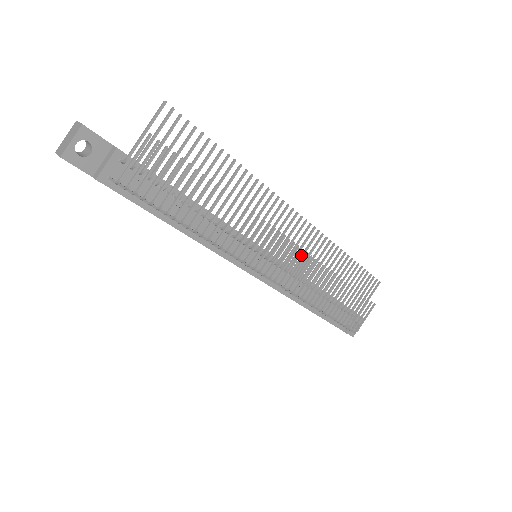
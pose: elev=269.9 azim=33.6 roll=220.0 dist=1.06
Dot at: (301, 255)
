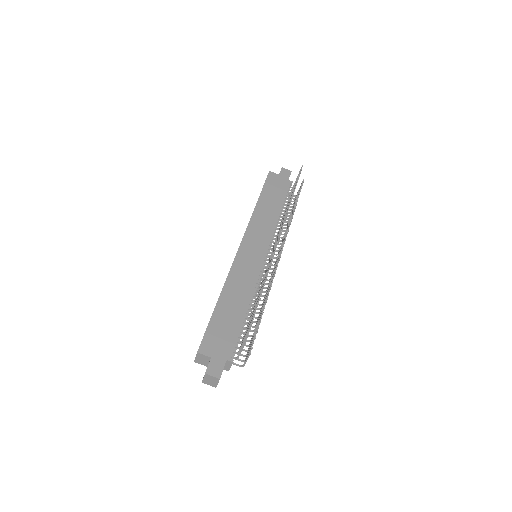
Dot at: occluded
